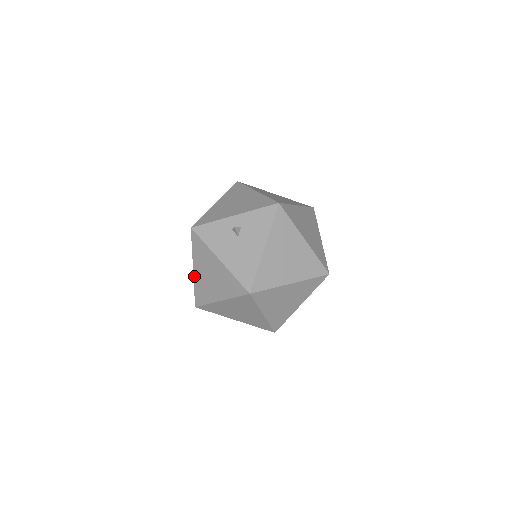
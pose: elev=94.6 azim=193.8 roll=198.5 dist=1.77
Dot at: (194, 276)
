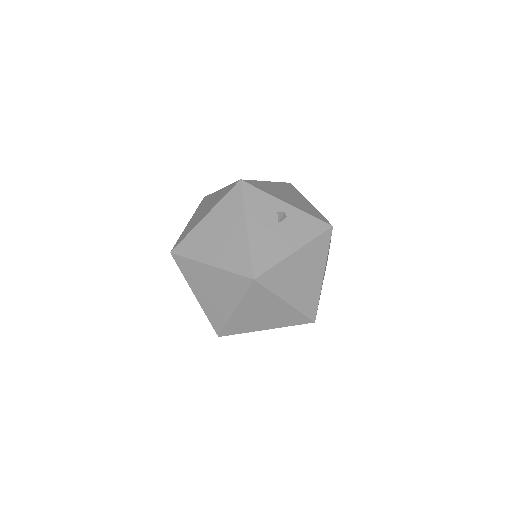
Dot at: (199, 224)
